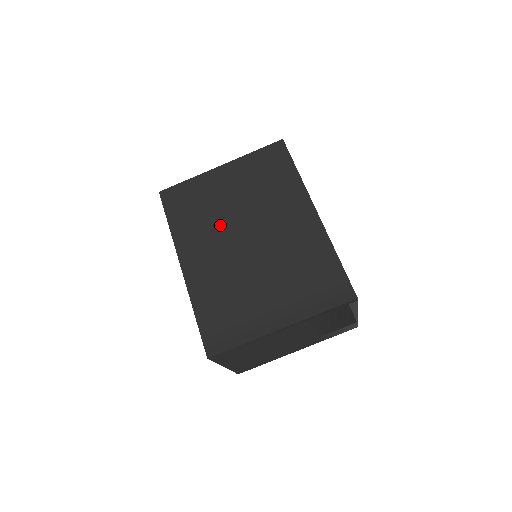
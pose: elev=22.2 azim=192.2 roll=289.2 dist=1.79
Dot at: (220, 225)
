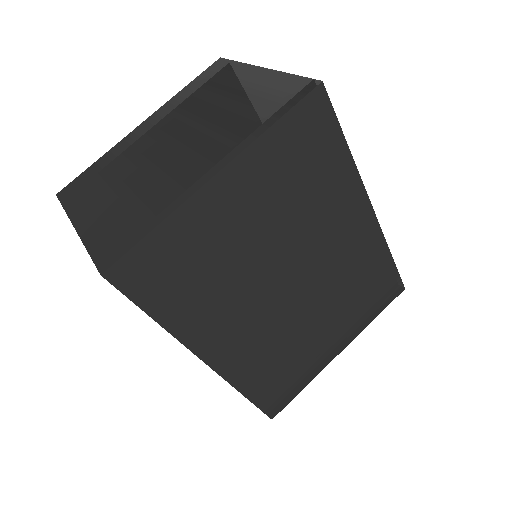
Dot at: (248, 283)
